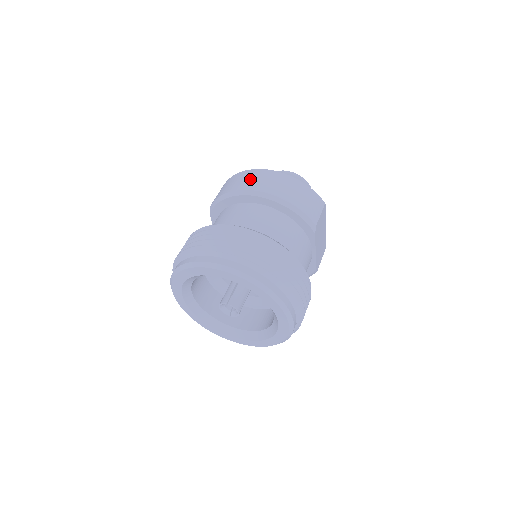
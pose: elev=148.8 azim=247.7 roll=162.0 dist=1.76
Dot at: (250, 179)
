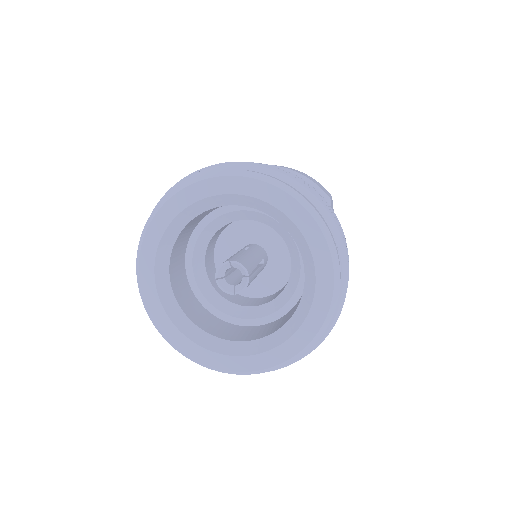
Dot at: occluded
